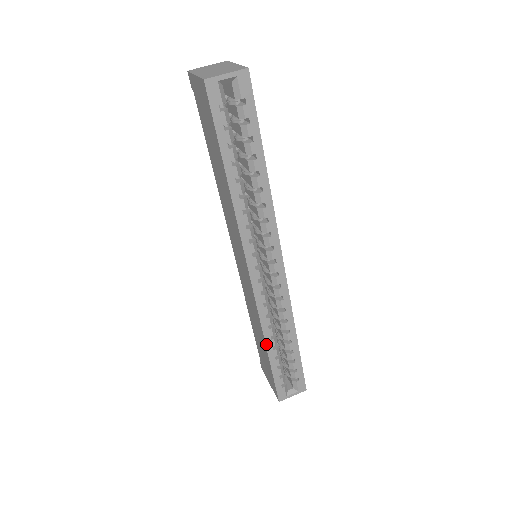
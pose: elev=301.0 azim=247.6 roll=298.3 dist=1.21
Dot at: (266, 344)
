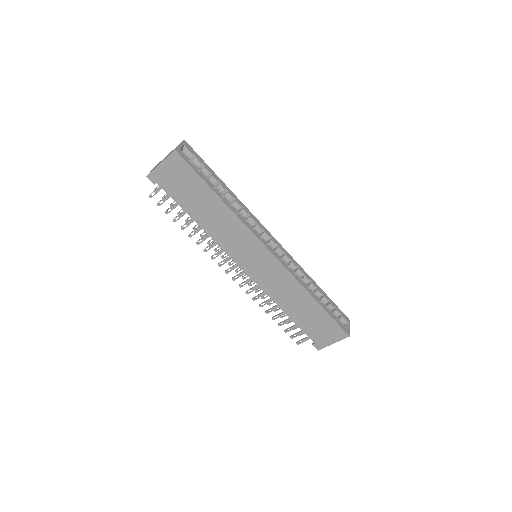
Dot at: (311, 295)
